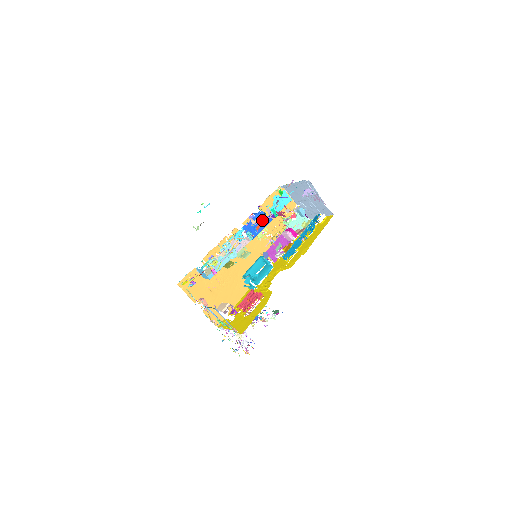
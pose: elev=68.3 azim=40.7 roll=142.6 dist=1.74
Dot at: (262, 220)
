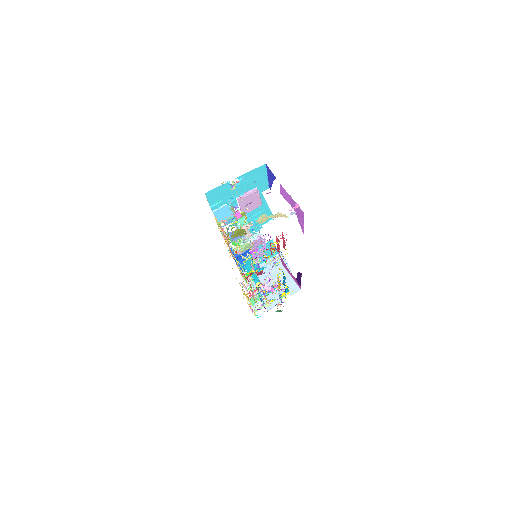
Dot at: occluded
